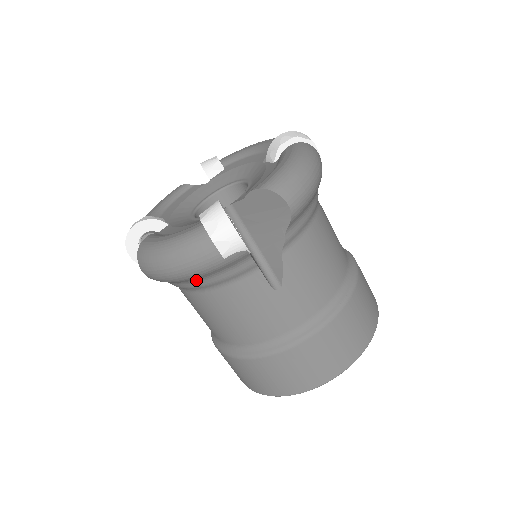
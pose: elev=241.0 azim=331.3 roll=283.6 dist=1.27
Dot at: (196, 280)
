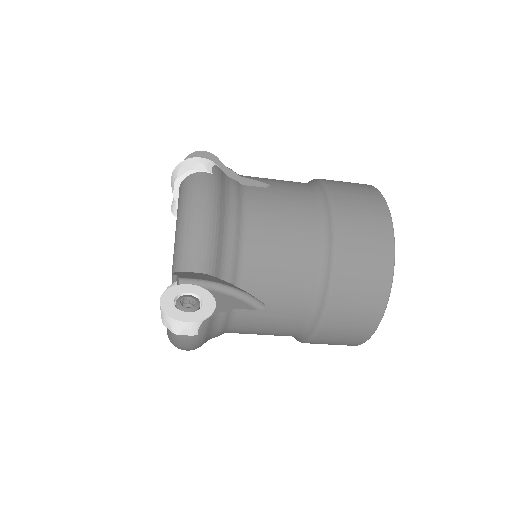
Dot at: (209, 339)
